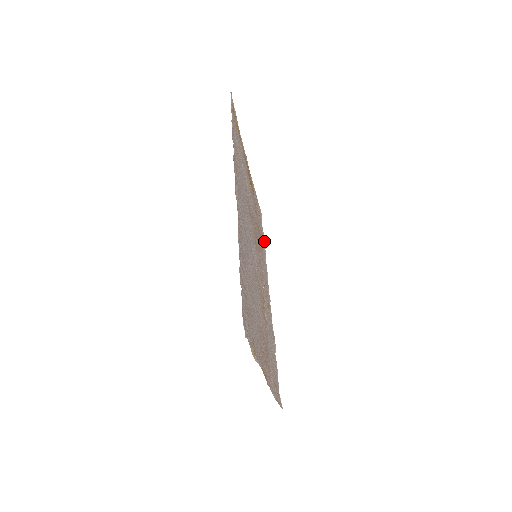
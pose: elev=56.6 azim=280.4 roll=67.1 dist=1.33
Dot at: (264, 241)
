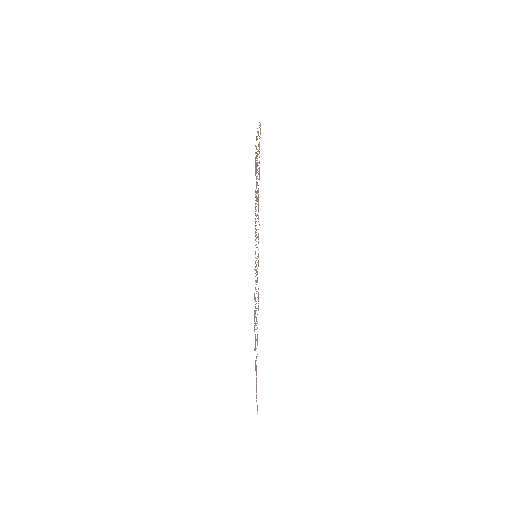
Dot at: occluded
